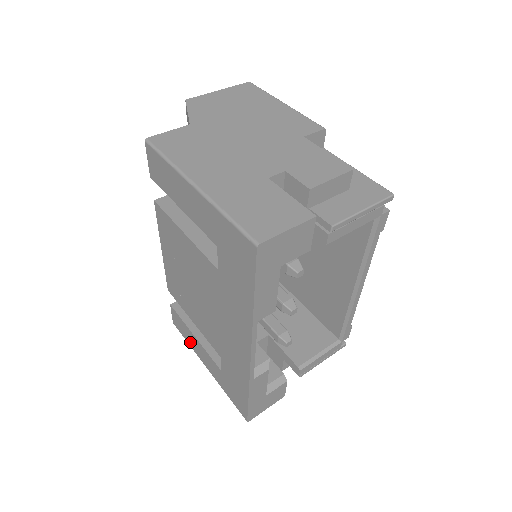
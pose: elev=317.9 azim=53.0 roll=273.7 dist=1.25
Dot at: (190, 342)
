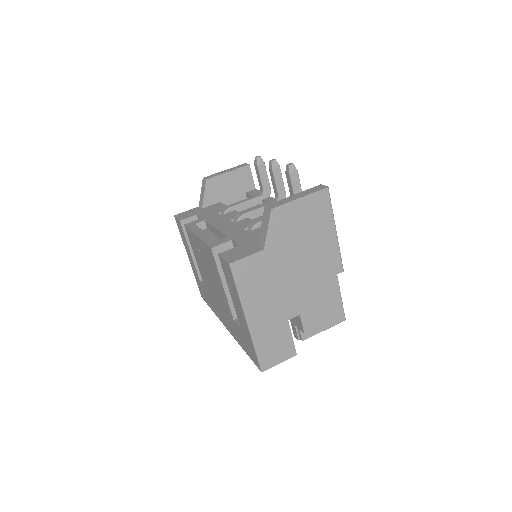
Dot at: (184, 241)
